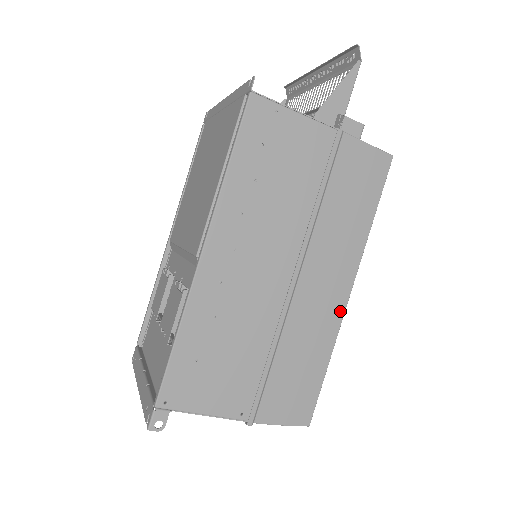
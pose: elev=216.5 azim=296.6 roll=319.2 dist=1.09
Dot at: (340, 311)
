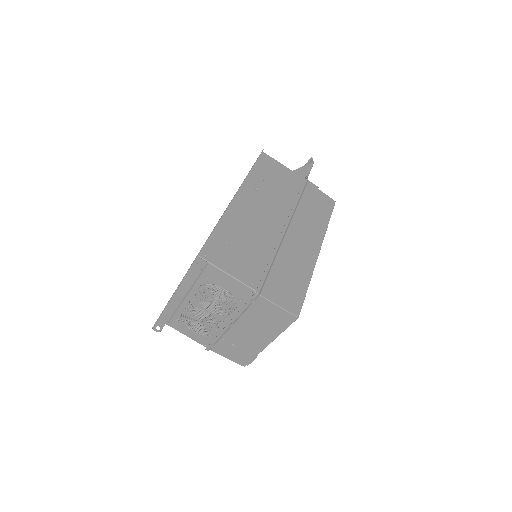
Dot at: (314, 258)
